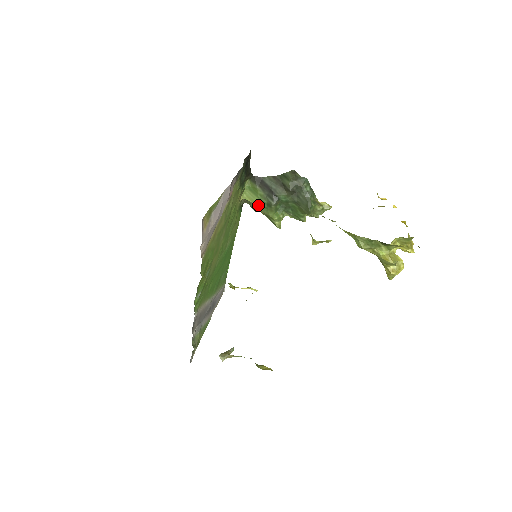
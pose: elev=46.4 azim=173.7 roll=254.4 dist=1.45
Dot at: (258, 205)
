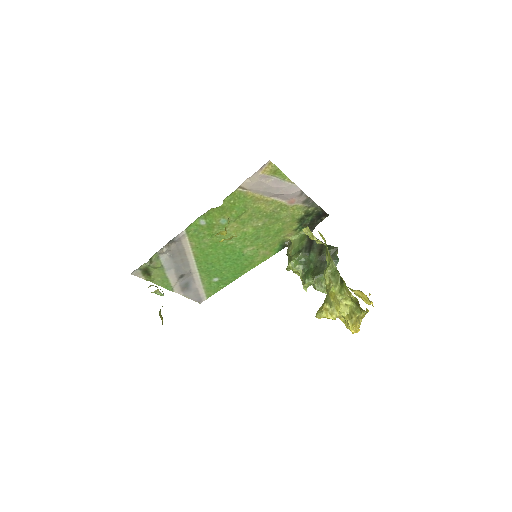
Dot at: (294, 247)
